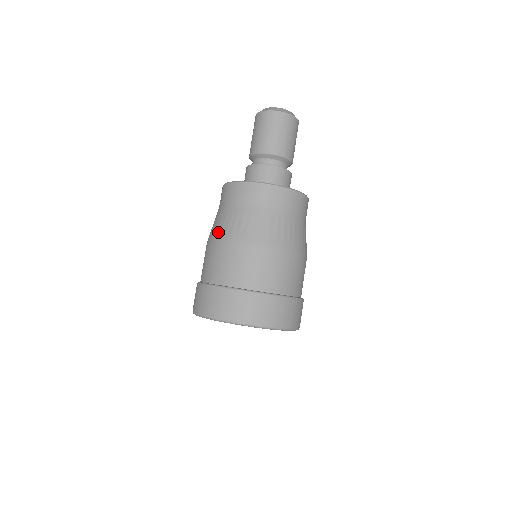
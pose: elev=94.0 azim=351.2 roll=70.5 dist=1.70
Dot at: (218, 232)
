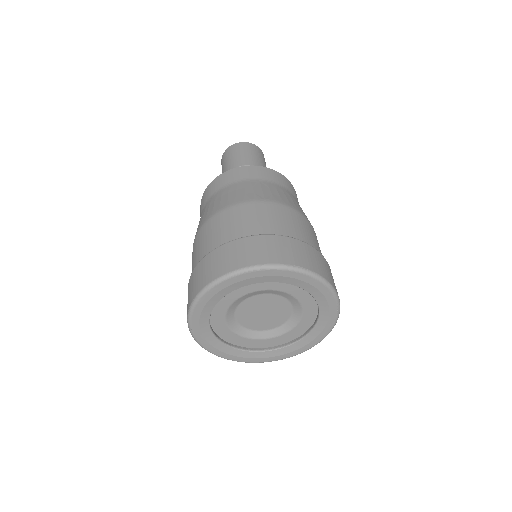
Dot at: (199, 225)
